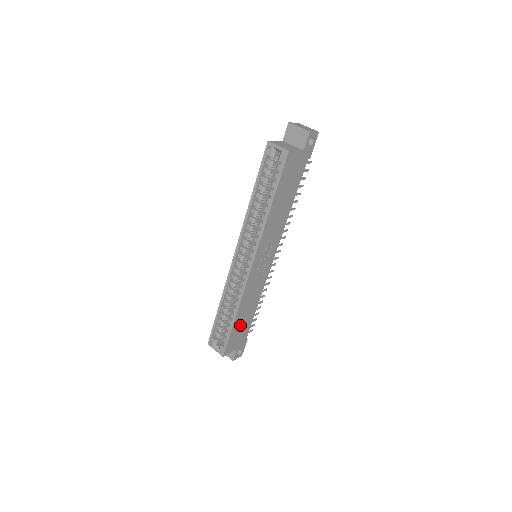
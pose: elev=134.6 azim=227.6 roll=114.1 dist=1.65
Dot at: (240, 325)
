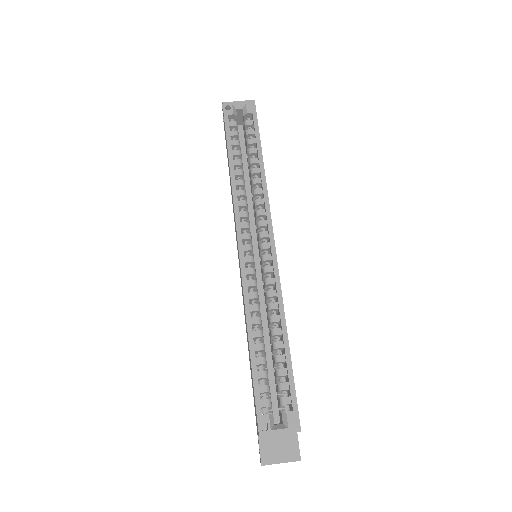
Dot at: occluded
